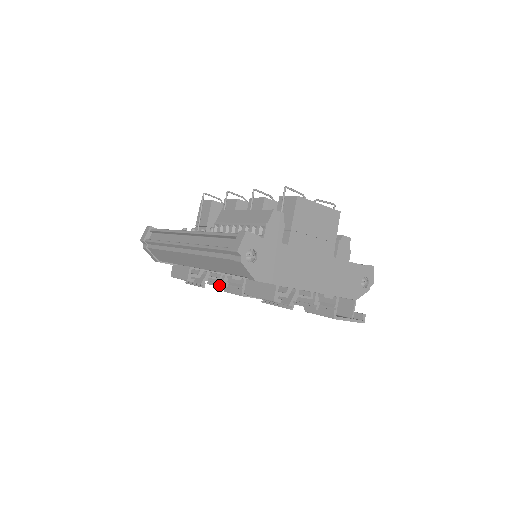
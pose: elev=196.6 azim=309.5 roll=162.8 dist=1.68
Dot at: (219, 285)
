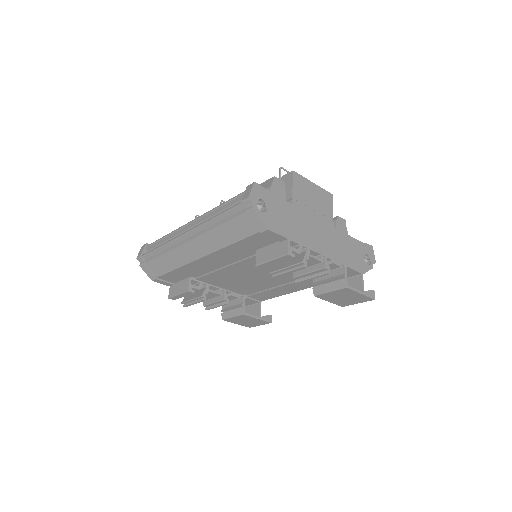
Dot at: (219, 304)
